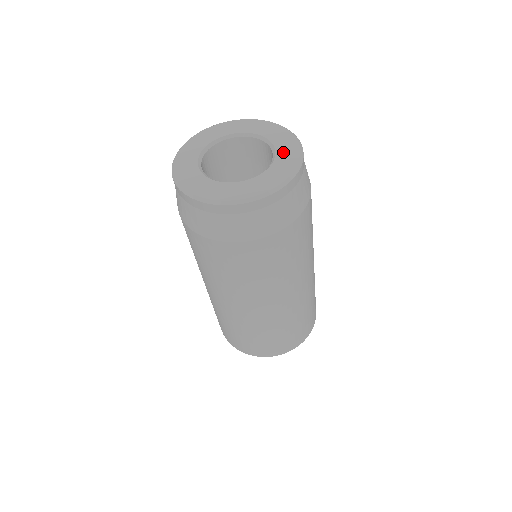
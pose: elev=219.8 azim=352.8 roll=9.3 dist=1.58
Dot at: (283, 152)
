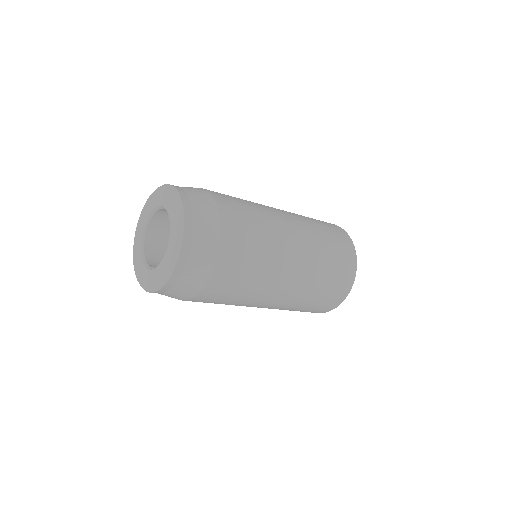
Dot at: (172, 218)
